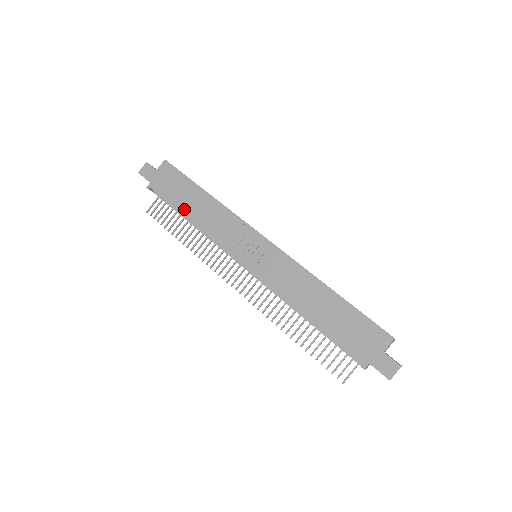
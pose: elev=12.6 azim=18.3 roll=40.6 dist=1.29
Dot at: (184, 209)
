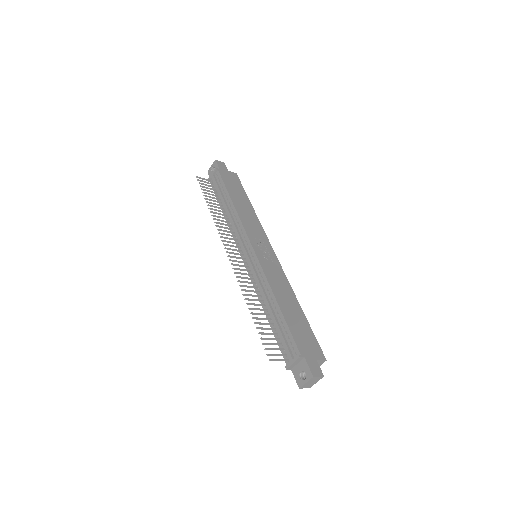
Dot at: (233, 196)
